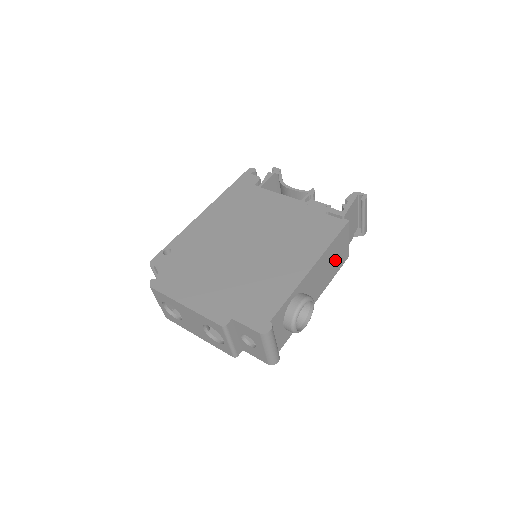
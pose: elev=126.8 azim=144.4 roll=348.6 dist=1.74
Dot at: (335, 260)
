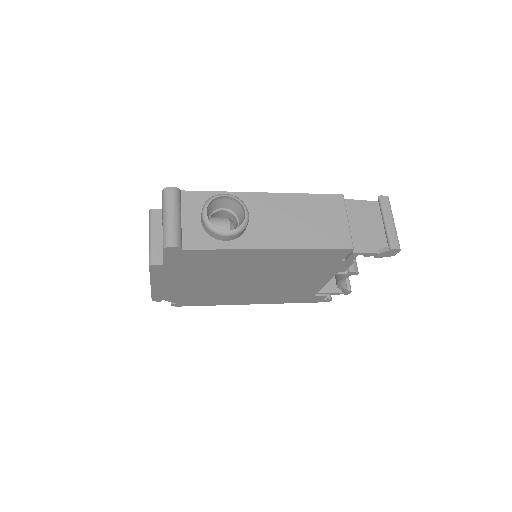
Dot at: (316, 225)
